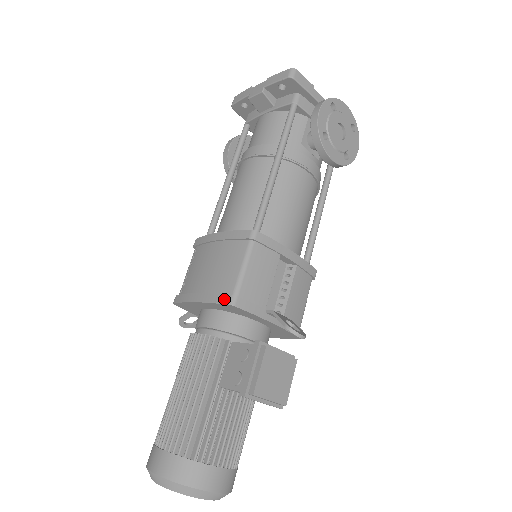
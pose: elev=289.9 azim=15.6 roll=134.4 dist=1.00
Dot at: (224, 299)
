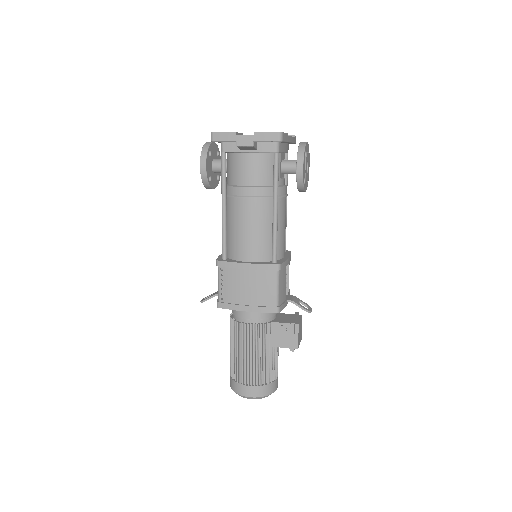
Dot at: (272, 310)
